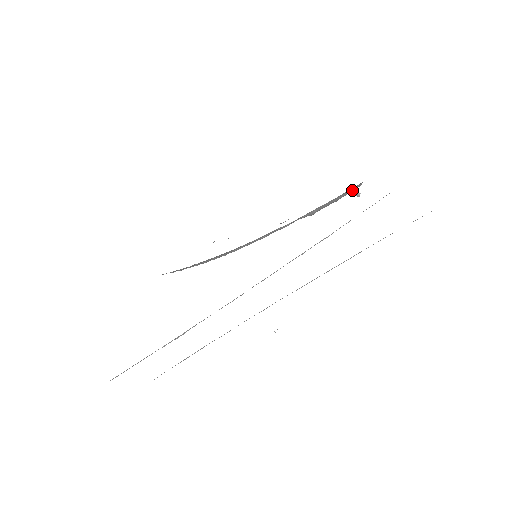
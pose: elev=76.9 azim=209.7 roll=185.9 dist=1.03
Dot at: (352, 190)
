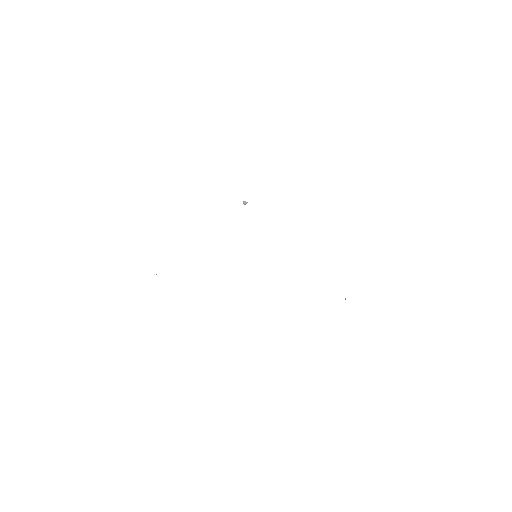
Dot at: occluded
